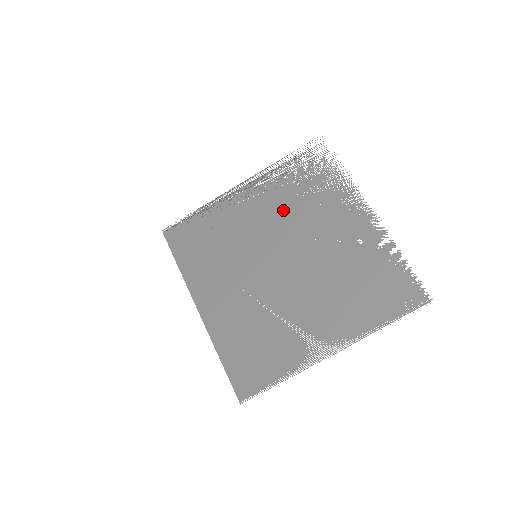
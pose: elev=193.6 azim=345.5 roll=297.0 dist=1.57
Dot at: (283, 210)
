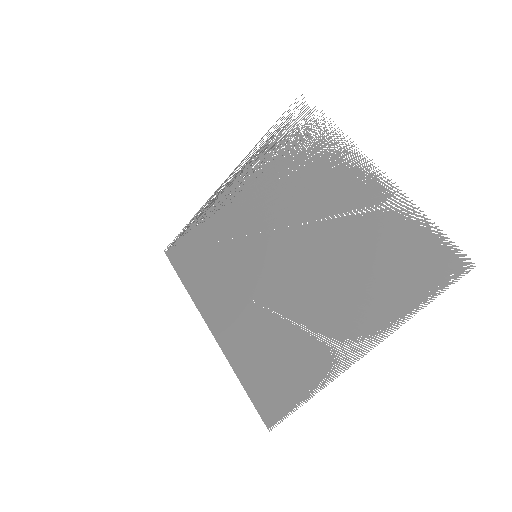
Dot at: (274, 195)
